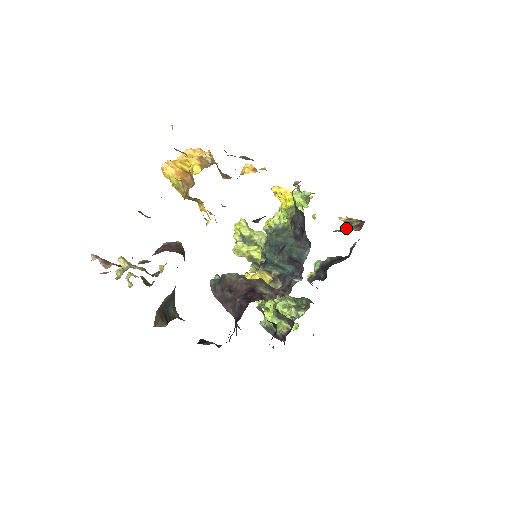
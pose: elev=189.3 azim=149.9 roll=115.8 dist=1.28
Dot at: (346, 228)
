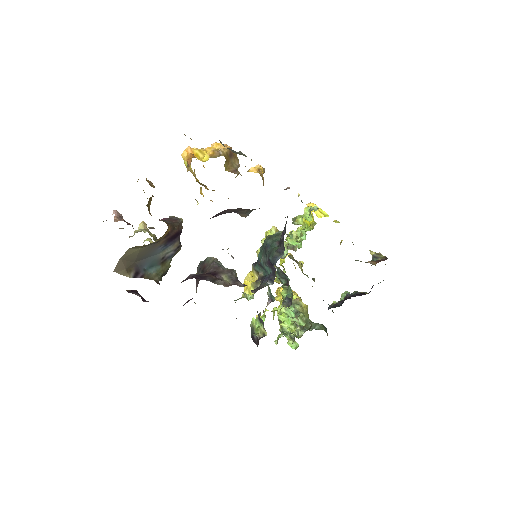
Dot at: occluded
